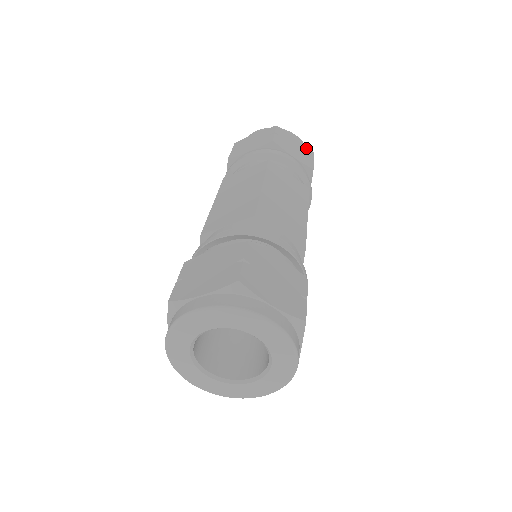
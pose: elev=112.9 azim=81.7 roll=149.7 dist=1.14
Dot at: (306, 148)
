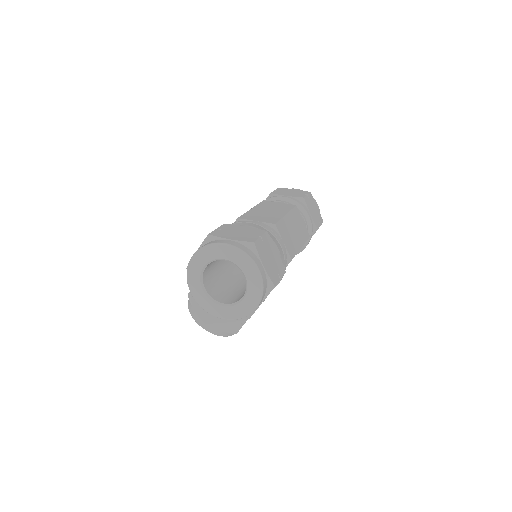
Dot at: (320, 216)
